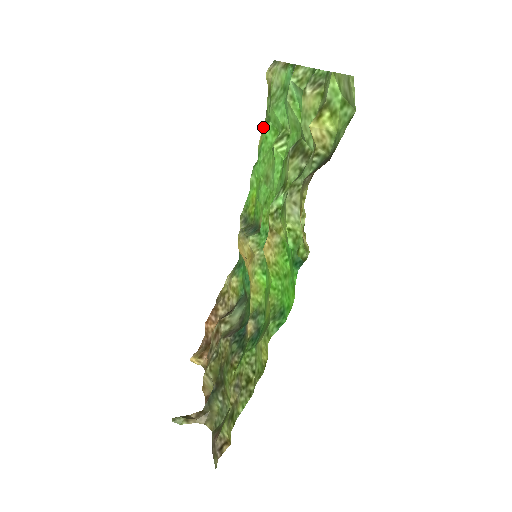
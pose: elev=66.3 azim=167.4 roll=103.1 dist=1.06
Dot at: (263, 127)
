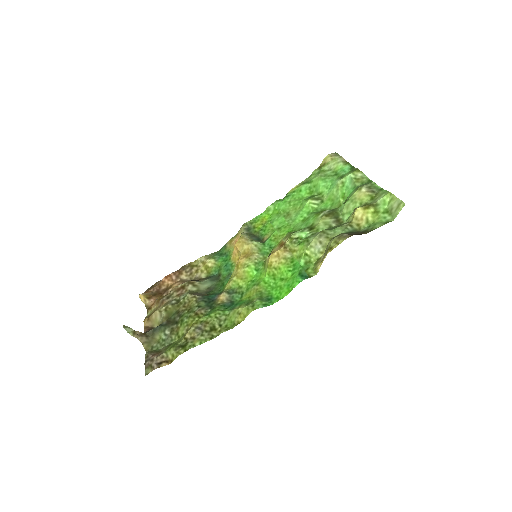
Dot at: (301, 183)
